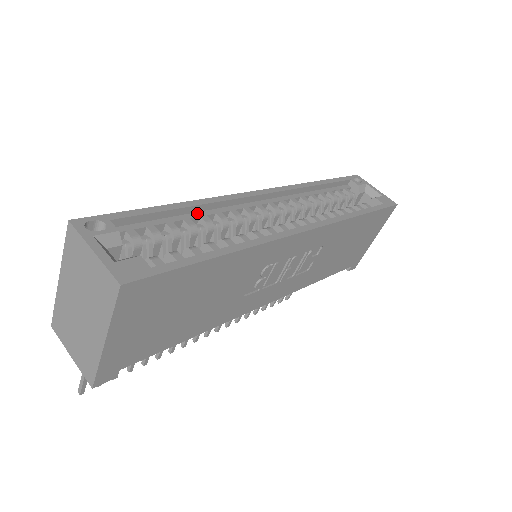
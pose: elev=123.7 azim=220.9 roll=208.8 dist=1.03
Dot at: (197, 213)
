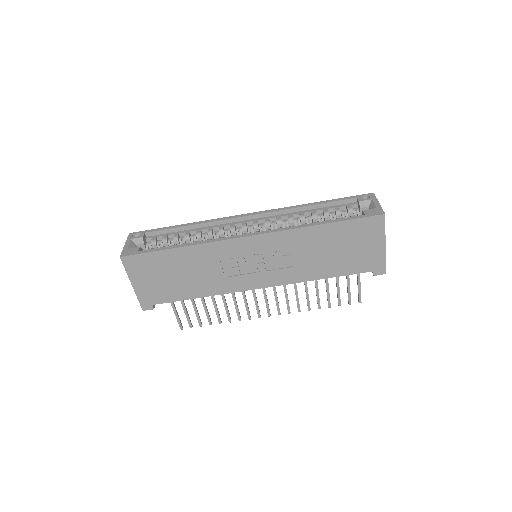
Dot at: (197, 229)
